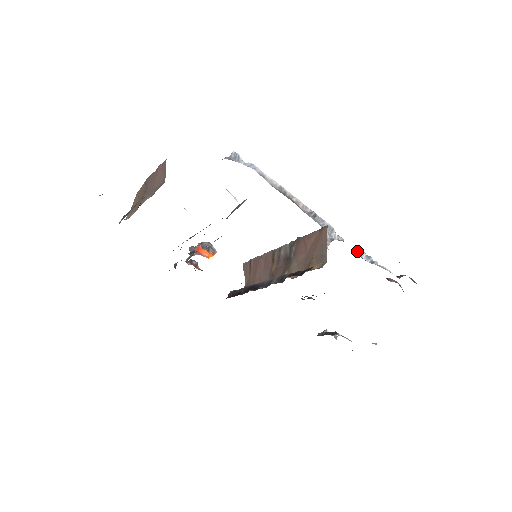
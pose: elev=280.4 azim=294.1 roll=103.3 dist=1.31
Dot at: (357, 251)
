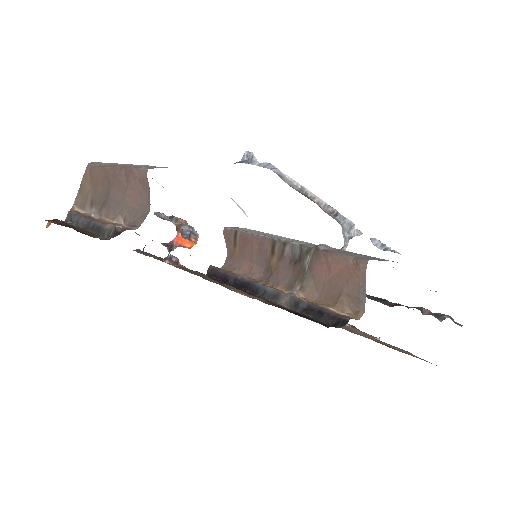
Dot at: (373, 241)
